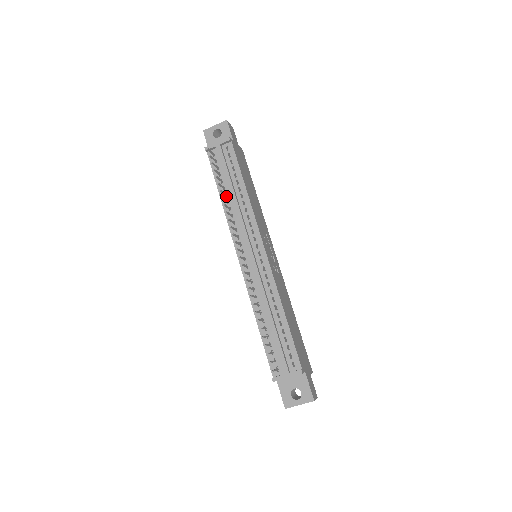
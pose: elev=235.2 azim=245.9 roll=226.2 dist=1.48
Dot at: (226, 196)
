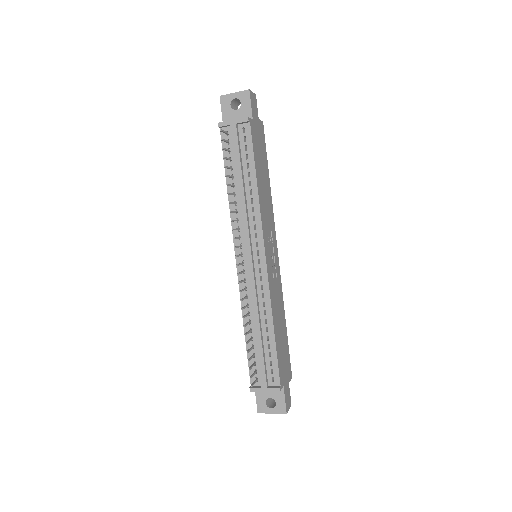
Dot at: (234, 186)
